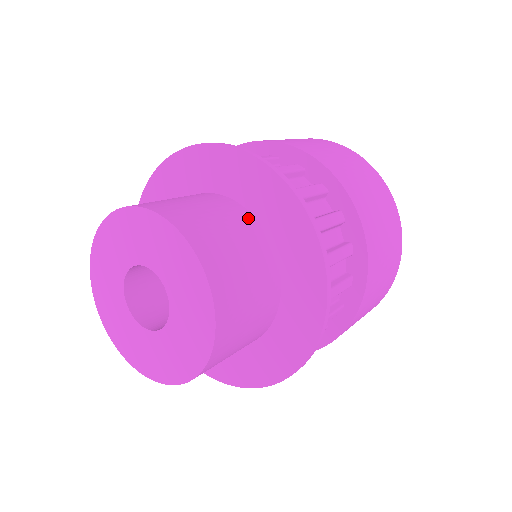
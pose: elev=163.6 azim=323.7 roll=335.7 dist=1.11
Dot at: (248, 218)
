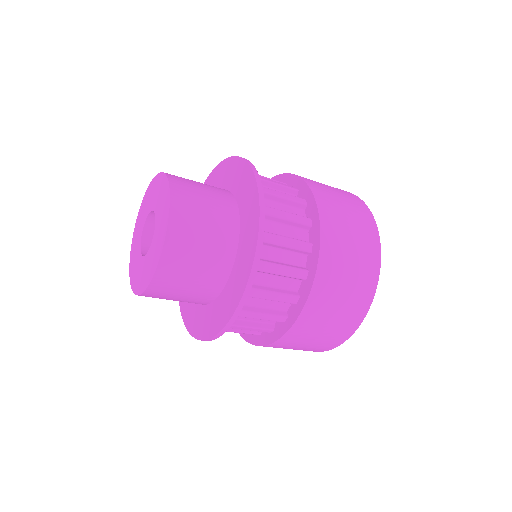
Dot at: (230, 199)
